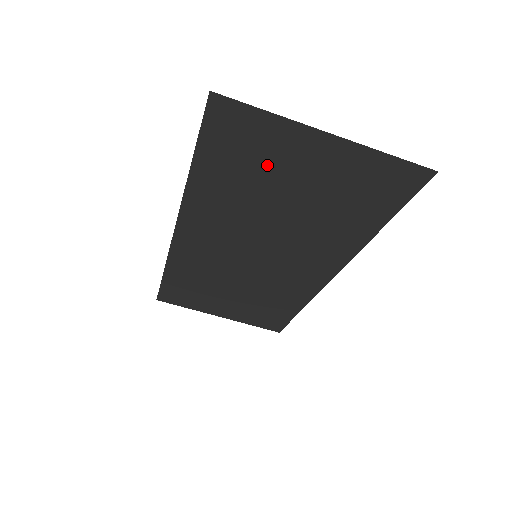
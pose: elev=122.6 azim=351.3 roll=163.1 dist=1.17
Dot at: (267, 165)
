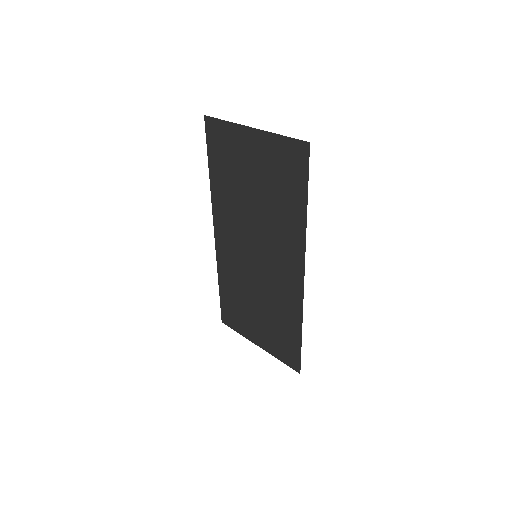
Dot at: (236, 161)
